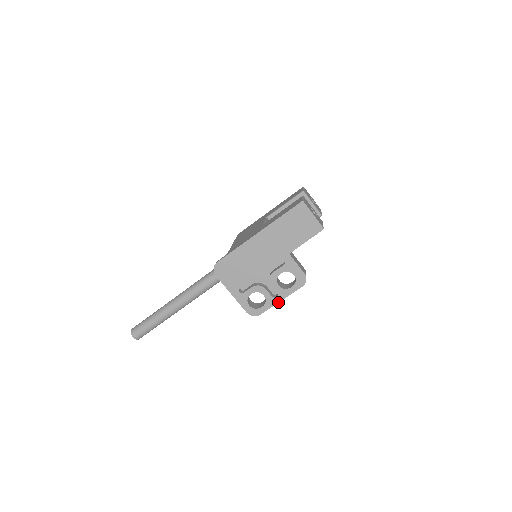
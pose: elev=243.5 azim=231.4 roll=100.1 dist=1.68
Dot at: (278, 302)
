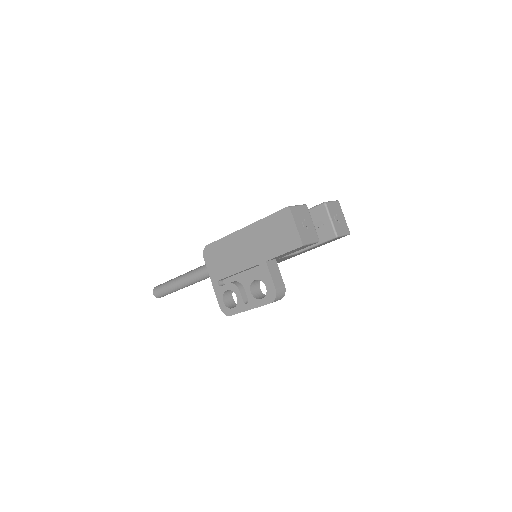
Dot at: (247, 310)
